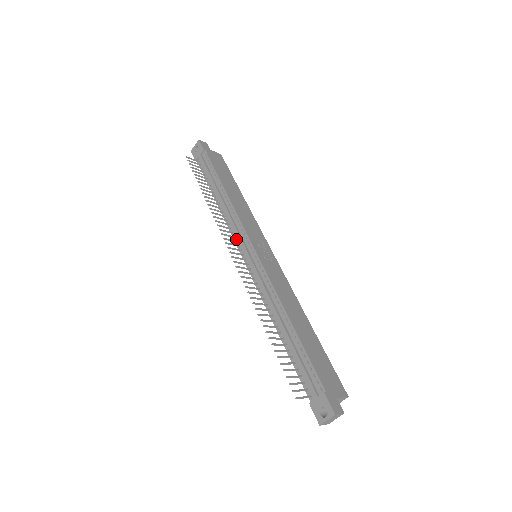
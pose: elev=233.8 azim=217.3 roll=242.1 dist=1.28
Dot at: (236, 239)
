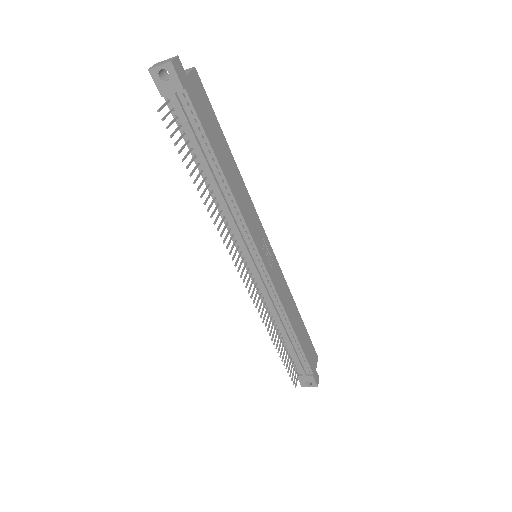
Dot at: (237, 243)
